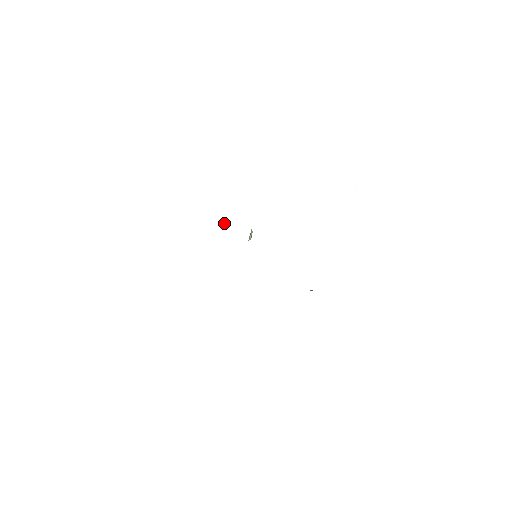
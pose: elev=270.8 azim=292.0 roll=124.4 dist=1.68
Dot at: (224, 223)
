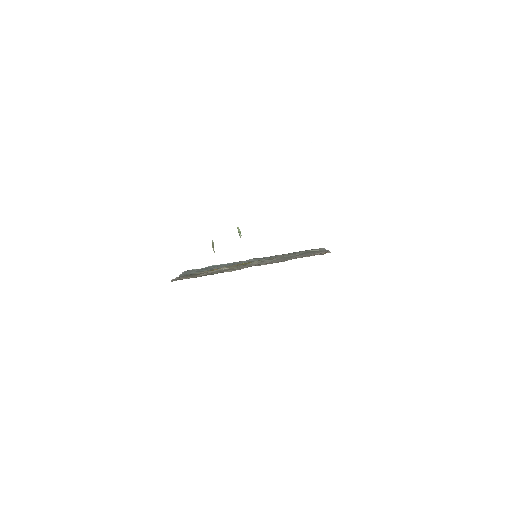
Dot at: (213, 245)
